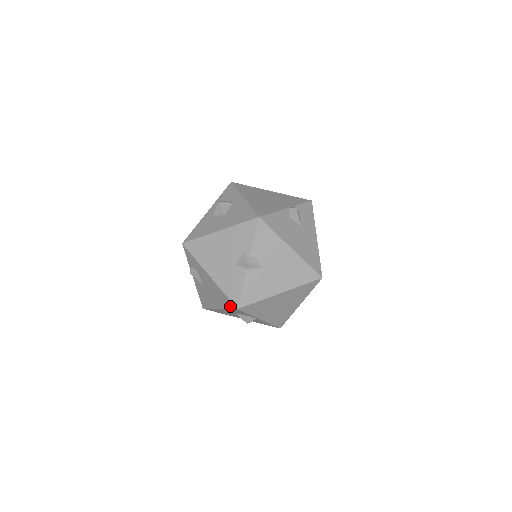
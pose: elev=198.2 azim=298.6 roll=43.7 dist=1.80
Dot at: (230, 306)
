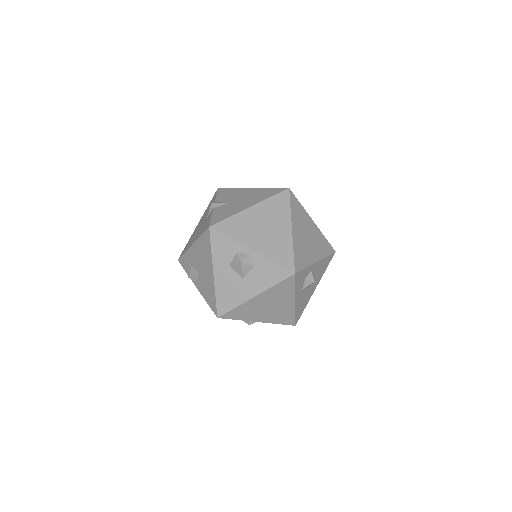
Dot at: (208, 240)
